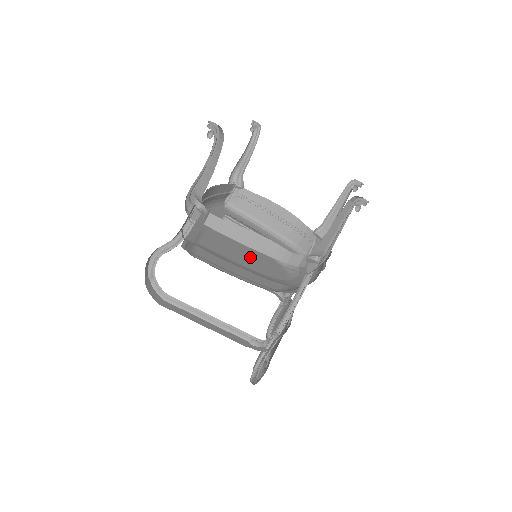
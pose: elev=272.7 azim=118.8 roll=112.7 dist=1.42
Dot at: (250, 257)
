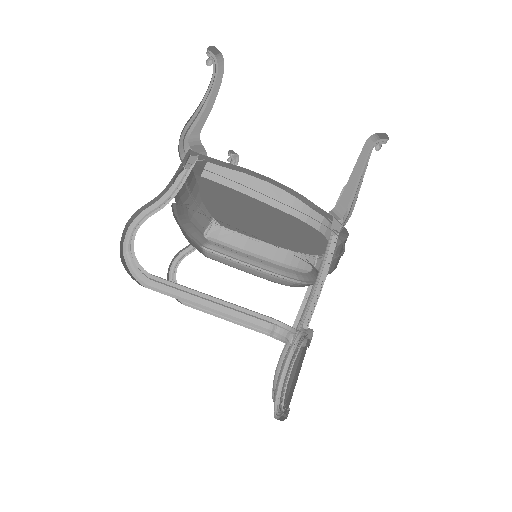
Dot at: occluded
